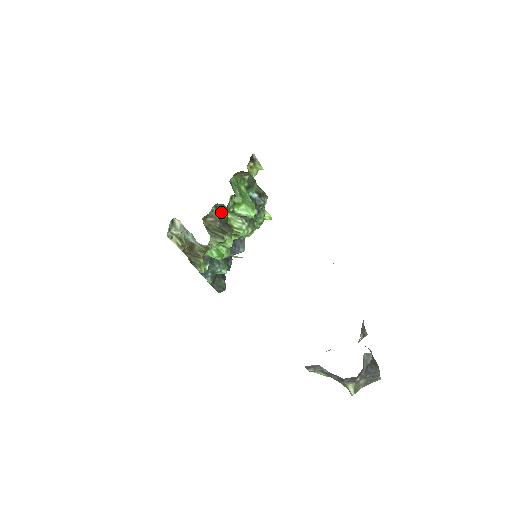
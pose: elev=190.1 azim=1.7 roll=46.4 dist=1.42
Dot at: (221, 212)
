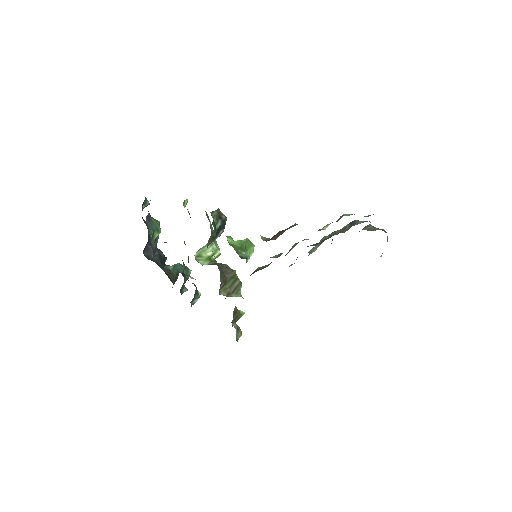
Dot at: occluded
